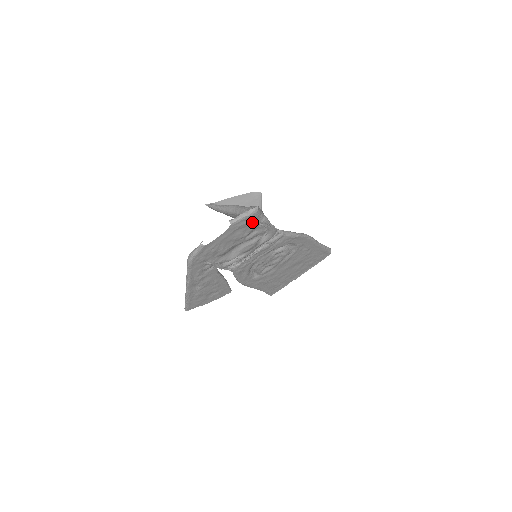
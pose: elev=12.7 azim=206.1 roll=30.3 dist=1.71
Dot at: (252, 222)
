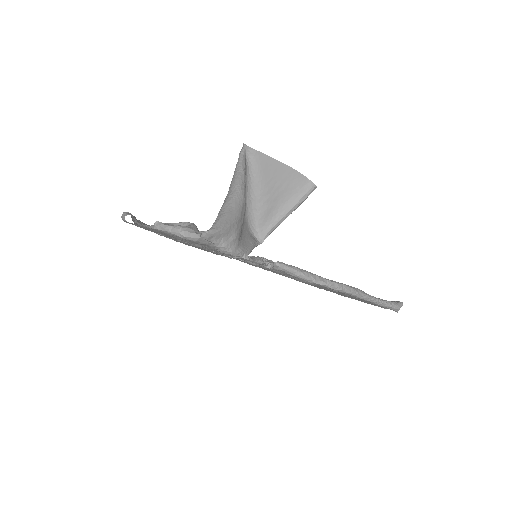
Dot at: (197, 243)
